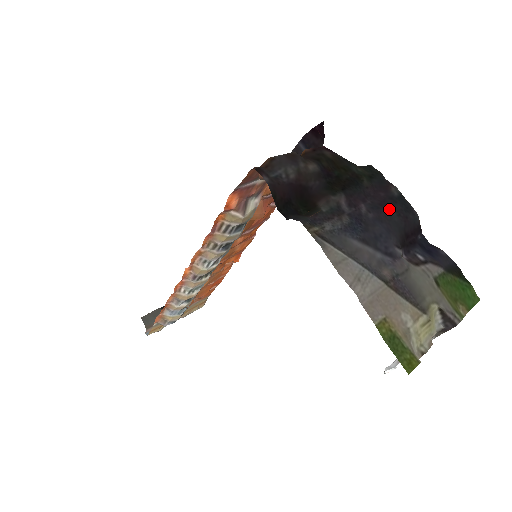
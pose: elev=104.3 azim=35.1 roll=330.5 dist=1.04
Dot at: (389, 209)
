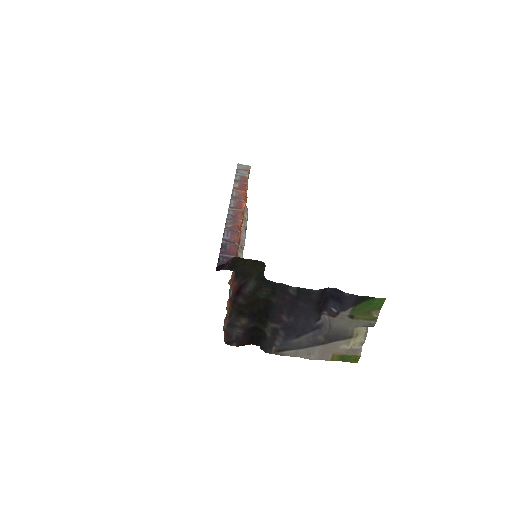
Dot at: (298, 305)
